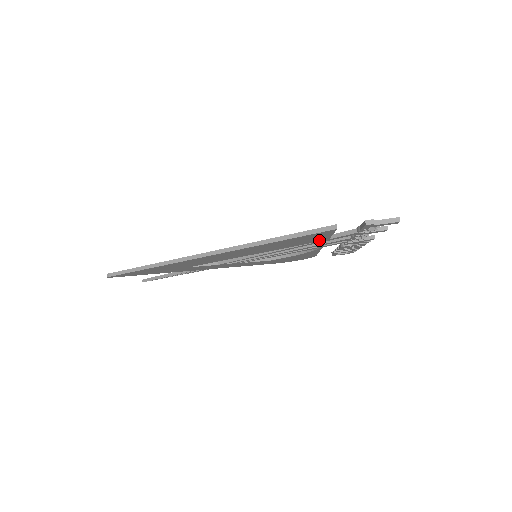
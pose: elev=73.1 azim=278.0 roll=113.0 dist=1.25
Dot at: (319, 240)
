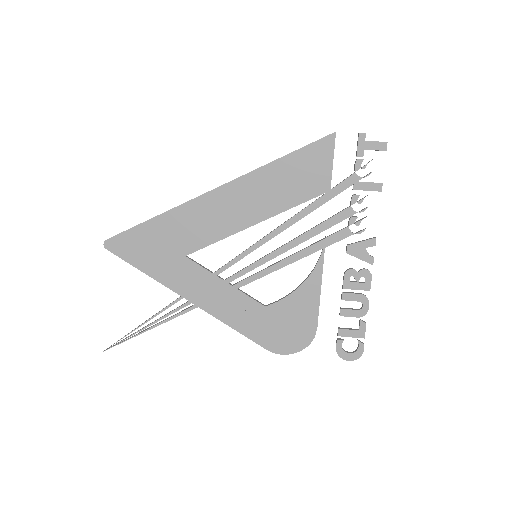
Dot at: (321, 188)
